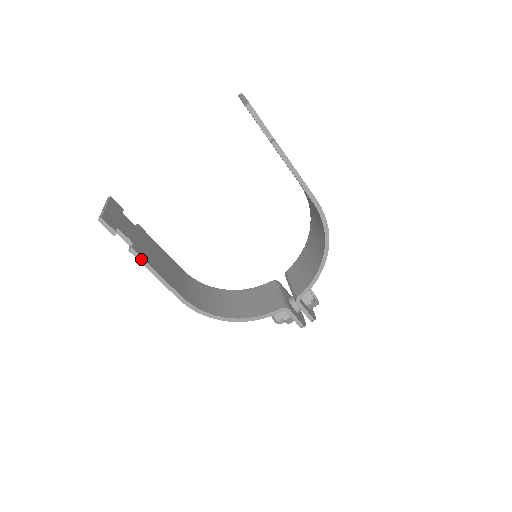
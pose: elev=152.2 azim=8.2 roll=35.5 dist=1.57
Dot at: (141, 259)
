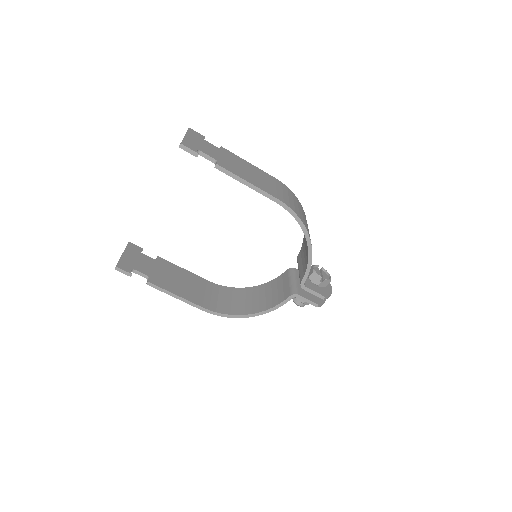
Dot at: (158, 288)
